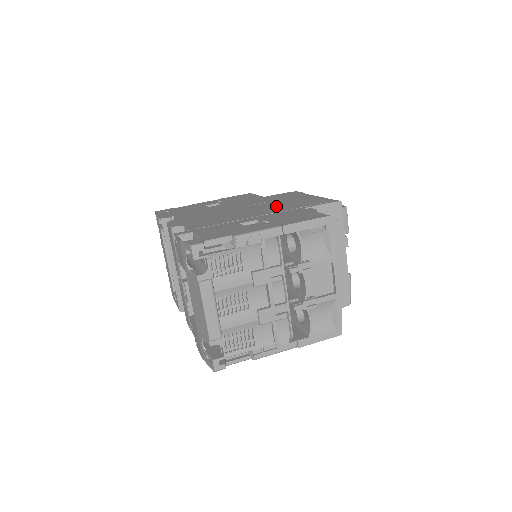
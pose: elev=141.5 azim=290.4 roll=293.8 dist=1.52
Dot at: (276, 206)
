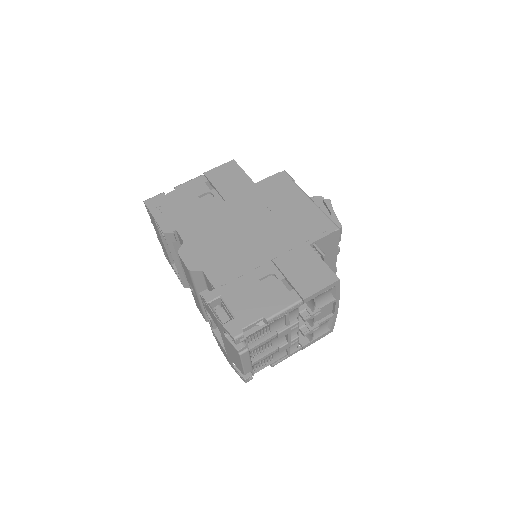
Dot at: (279, 229)
